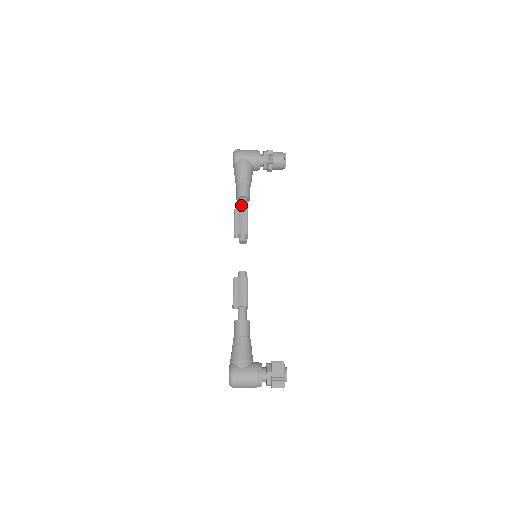
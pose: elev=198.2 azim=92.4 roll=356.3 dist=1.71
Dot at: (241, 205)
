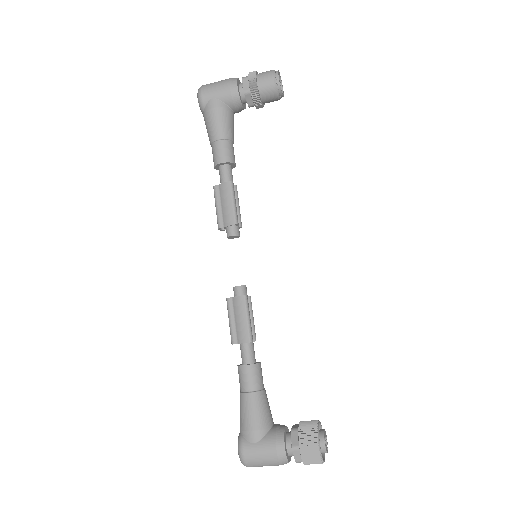
Dot at: (221, 178)
